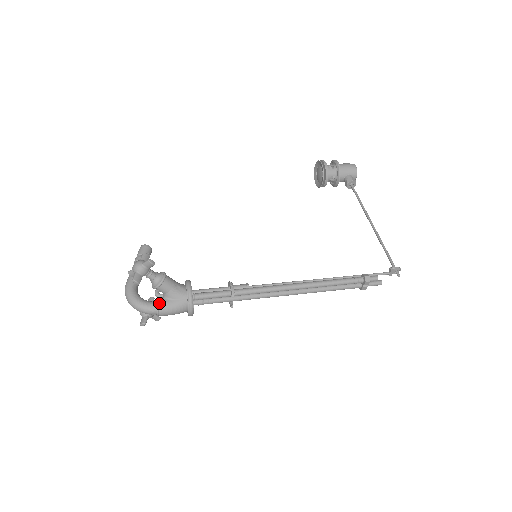
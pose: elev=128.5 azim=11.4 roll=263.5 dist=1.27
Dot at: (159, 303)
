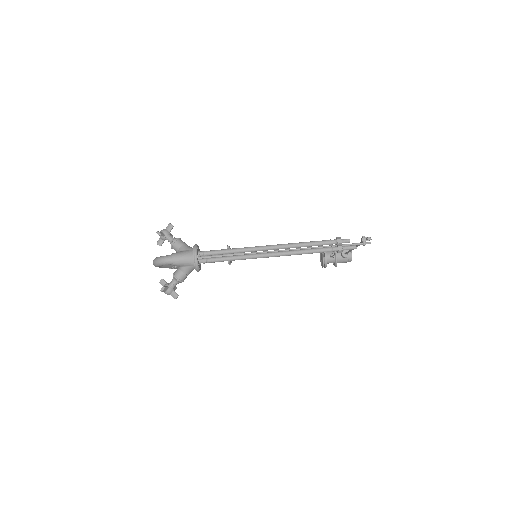
Dot at: (173, 253)
